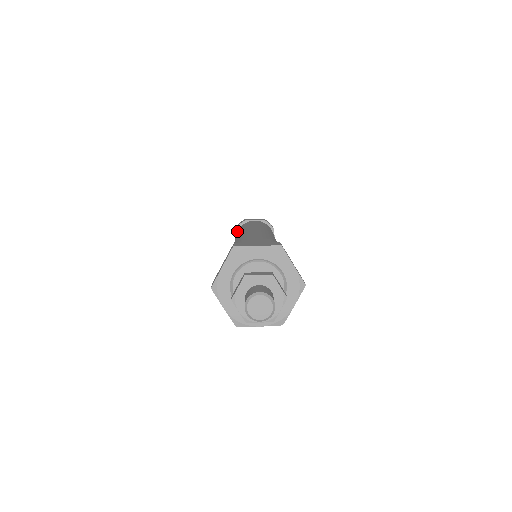
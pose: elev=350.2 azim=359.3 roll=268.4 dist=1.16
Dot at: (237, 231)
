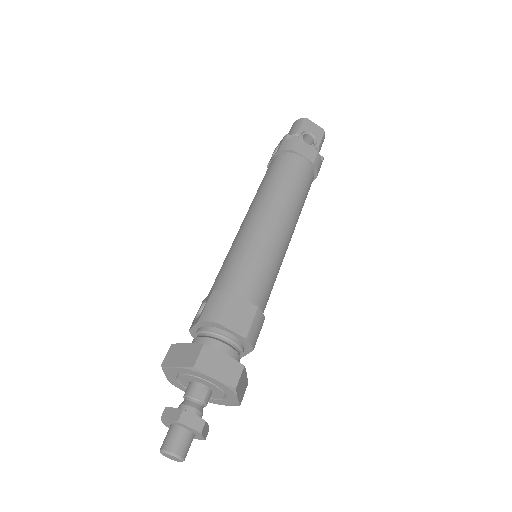
Dot at: (280, 153)
